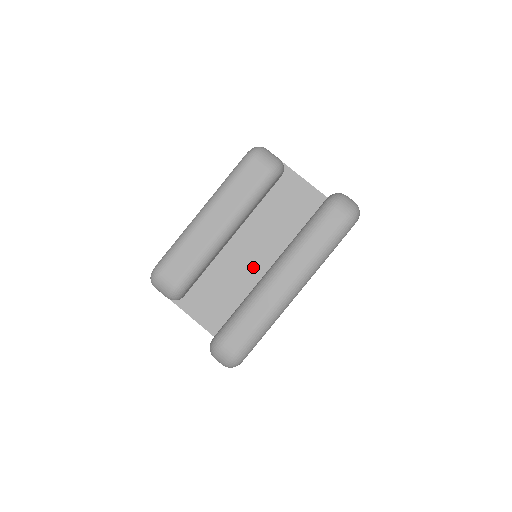
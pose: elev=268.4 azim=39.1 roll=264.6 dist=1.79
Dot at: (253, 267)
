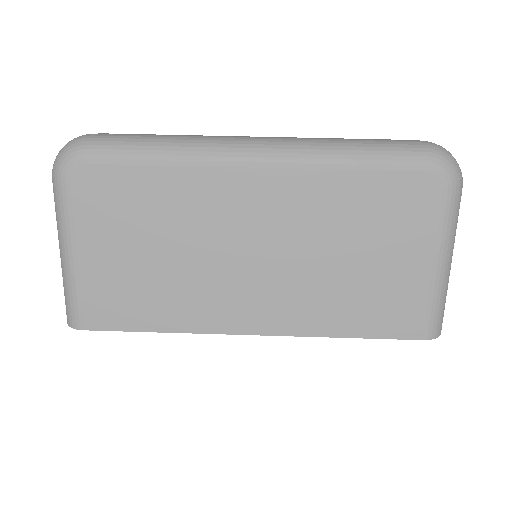
Dot at: occluded
